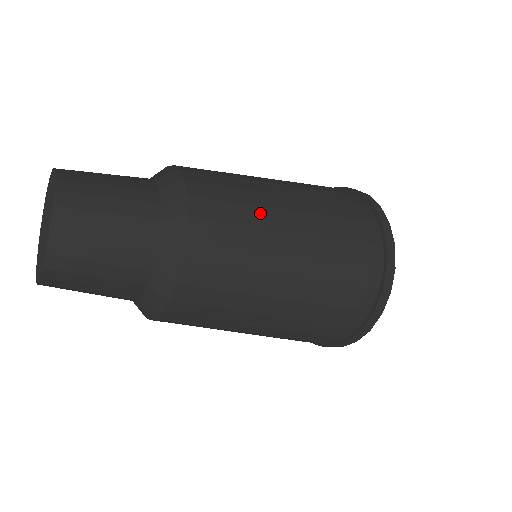
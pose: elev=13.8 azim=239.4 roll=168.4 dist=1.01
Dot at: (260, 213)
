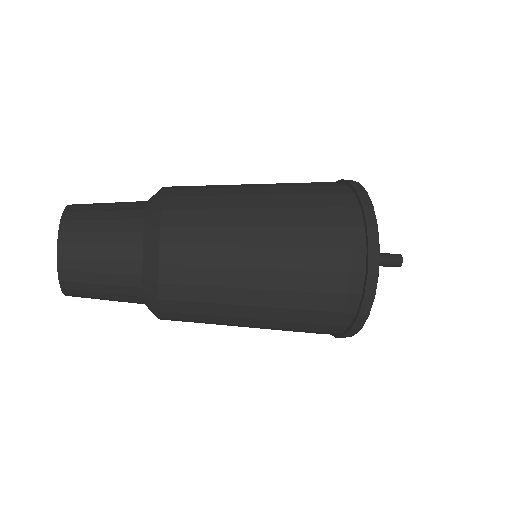
Dot at: (229, 214)
